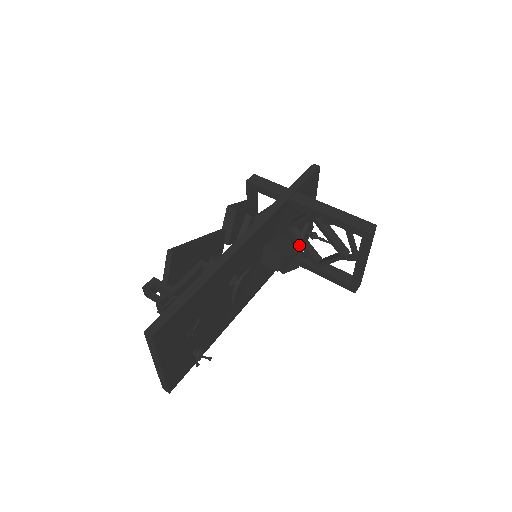
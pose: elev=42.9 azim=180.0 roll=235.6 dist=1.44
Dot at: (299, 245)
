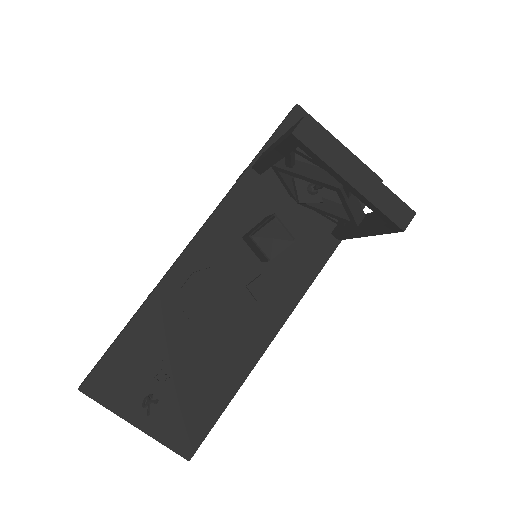
Dot at: (320, 212)
